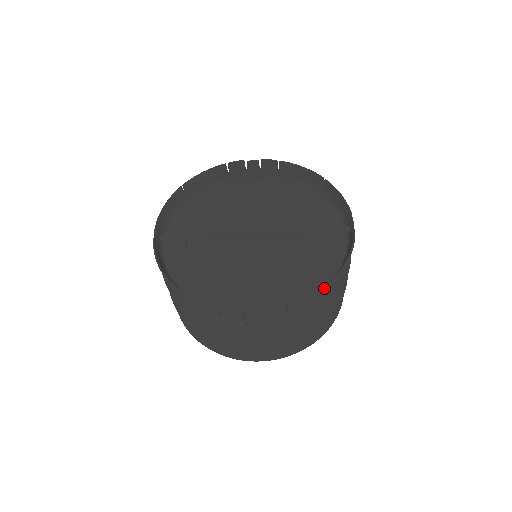
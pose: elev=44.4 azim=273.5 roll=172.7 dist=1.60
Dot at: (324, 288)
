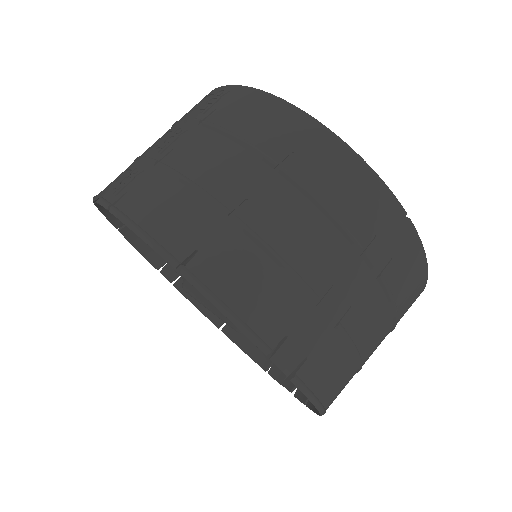
Dot at: occluded
